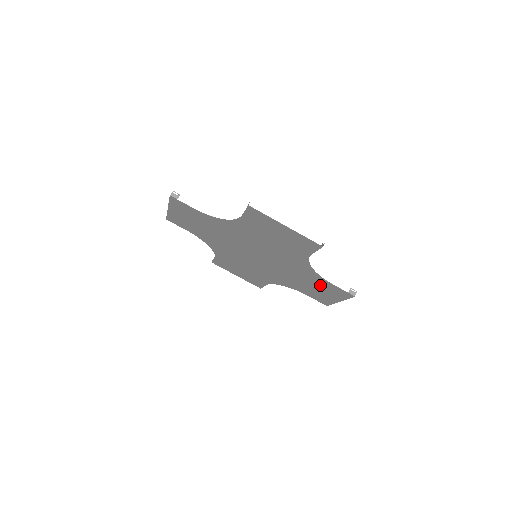
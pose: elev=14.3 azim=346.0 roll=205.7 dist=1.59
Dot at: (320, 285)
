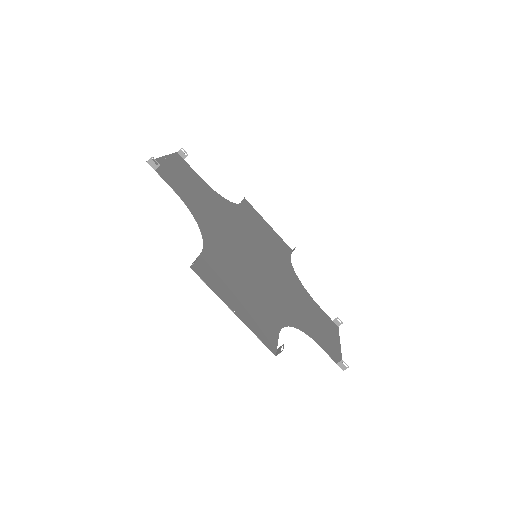
Dot at: (316, 329)
